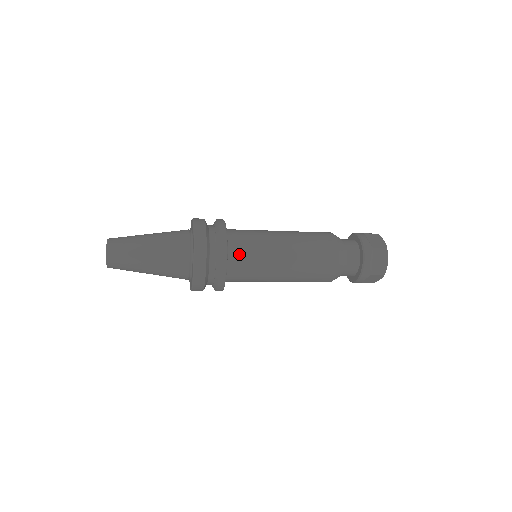
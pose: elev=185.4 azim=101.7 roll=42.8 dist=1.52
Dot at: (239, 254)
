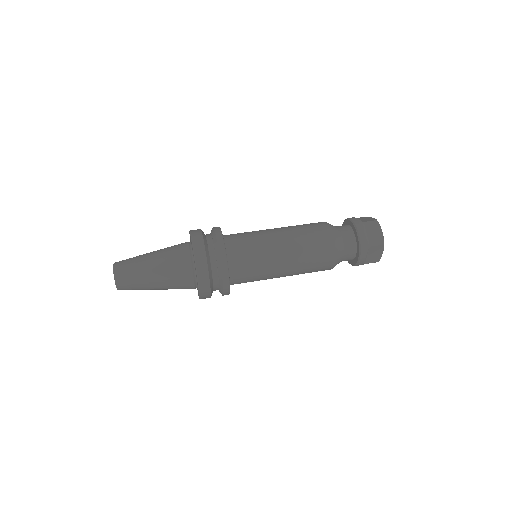
Dot at: (240, 273)
